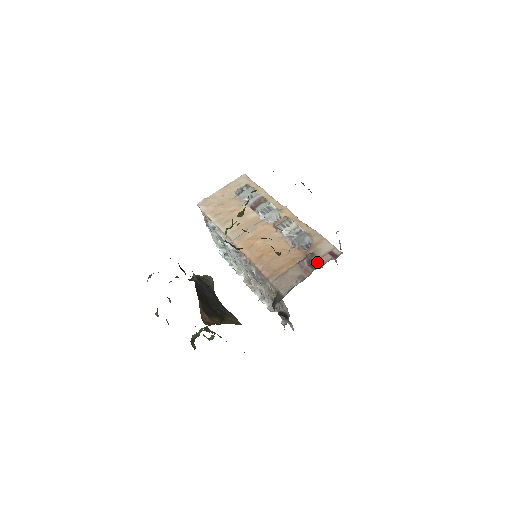
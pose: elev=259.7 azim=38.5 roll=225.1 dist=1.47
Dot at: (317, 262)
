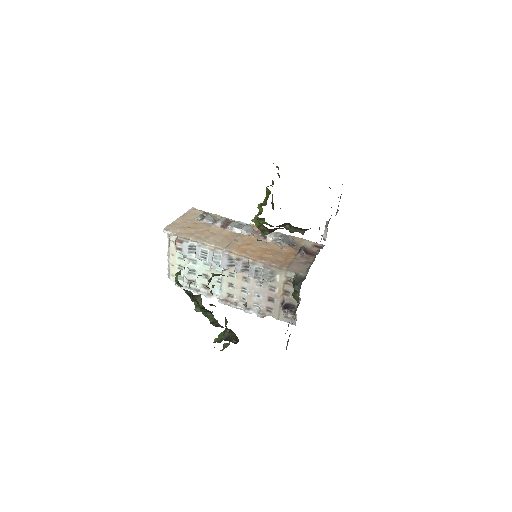
Dot at: (311, 252)
